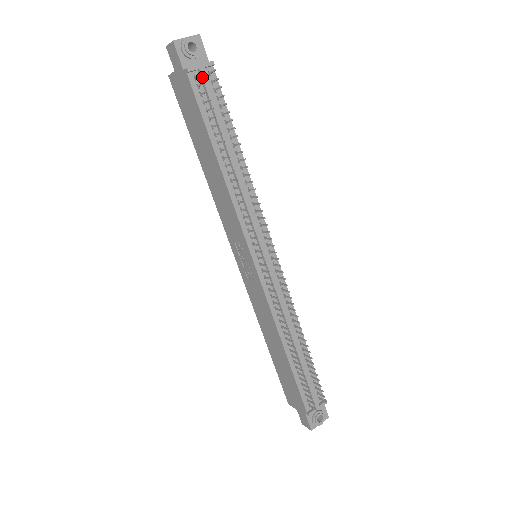
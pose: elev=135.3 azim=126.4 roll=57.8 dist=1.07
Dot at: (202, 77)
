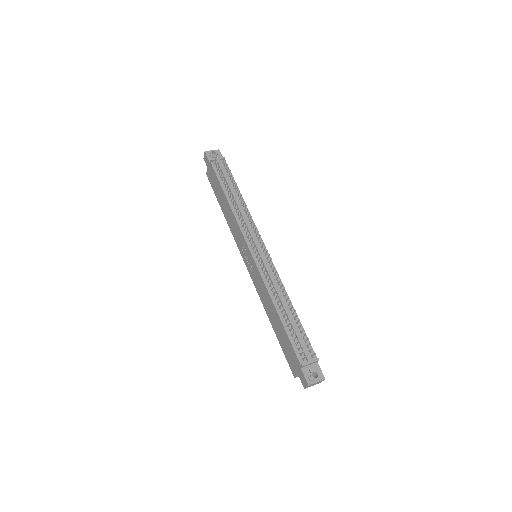
Dot at: (218, 163)
